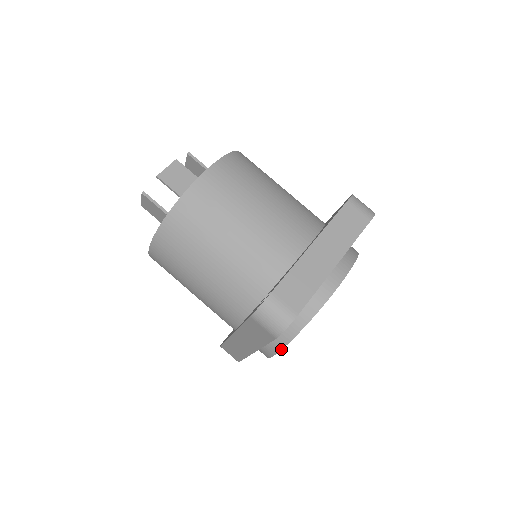
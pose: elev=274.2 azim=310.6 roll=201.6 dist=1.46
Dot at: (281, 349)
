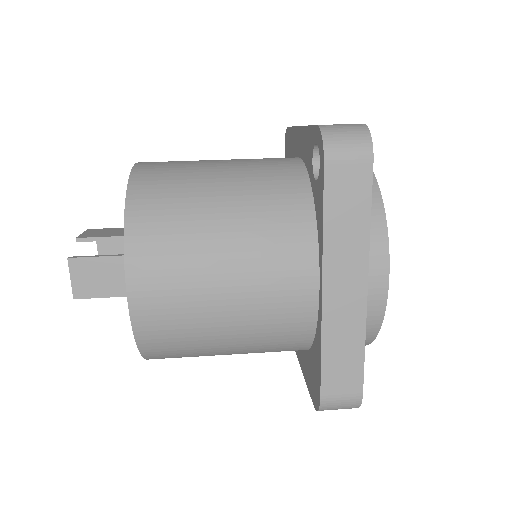
Dot at: (387, 240)
